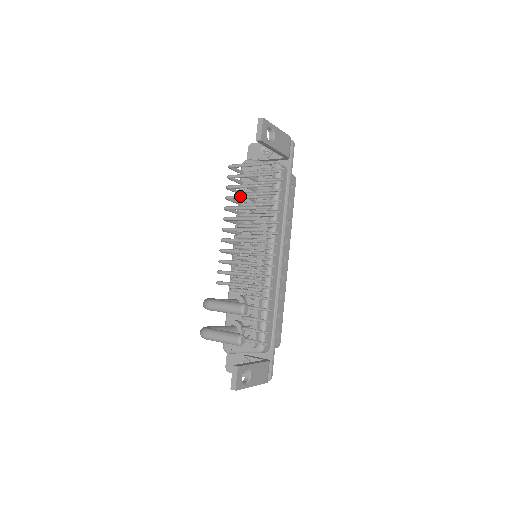
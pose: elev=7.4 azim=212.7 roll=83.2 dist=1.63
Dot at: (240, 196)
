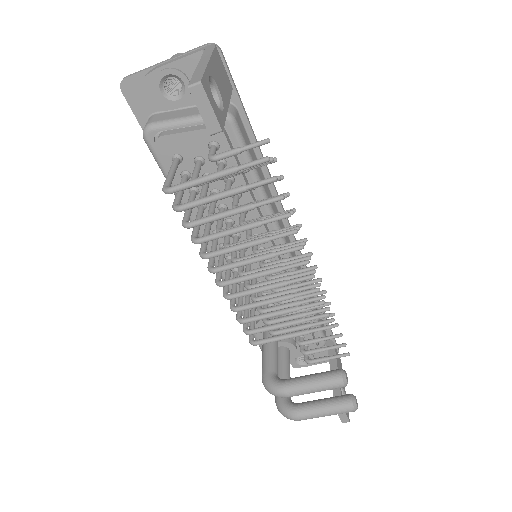
Dot at: (226, 234)
